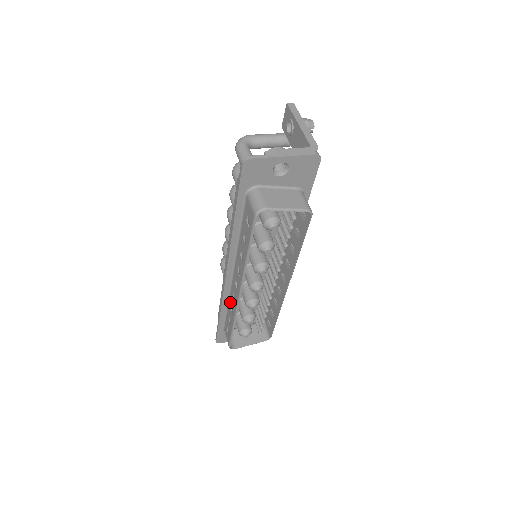
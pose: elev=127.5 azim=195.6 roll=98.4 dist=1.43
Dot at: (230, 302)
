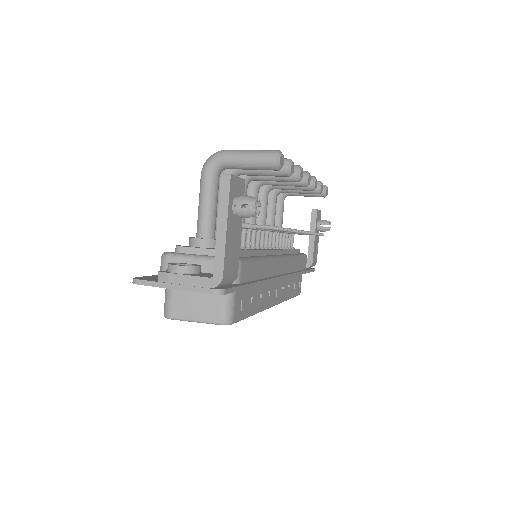
Dot at: occluded
